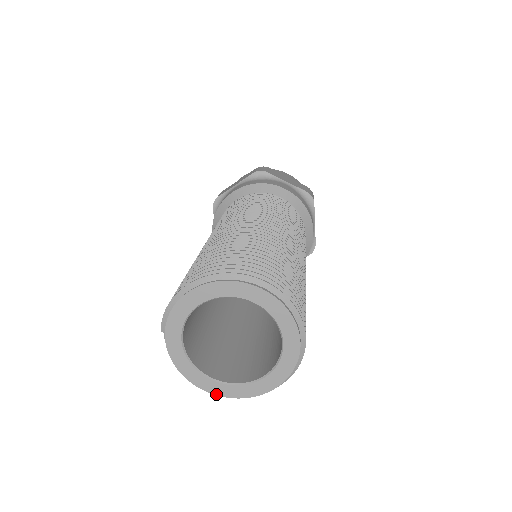
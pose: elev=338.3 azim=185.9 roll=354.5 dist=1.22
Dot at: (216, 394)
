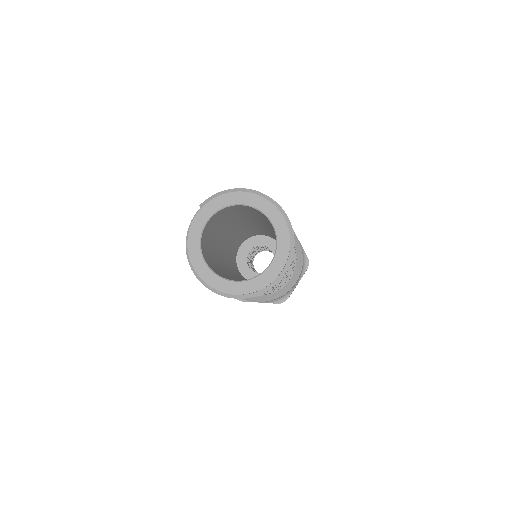
Dot at: (198, 273)
